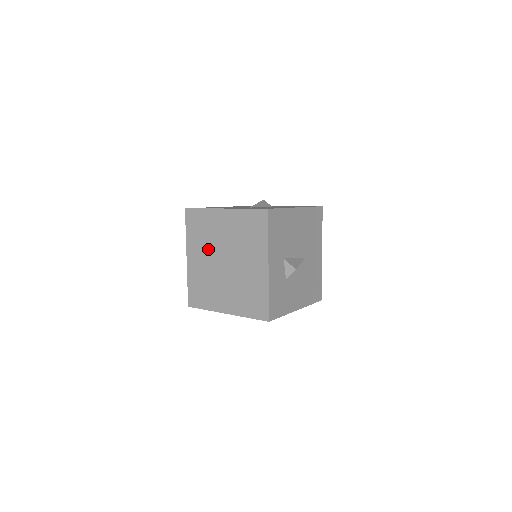
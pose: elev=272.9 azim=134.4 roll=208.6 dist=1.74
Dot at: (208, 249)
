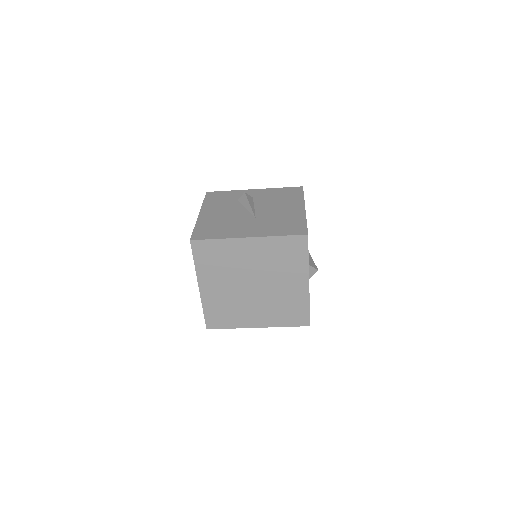
Dot at: (229, 277)
